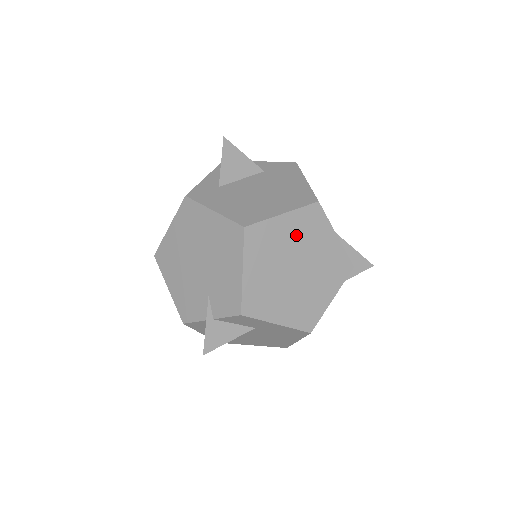
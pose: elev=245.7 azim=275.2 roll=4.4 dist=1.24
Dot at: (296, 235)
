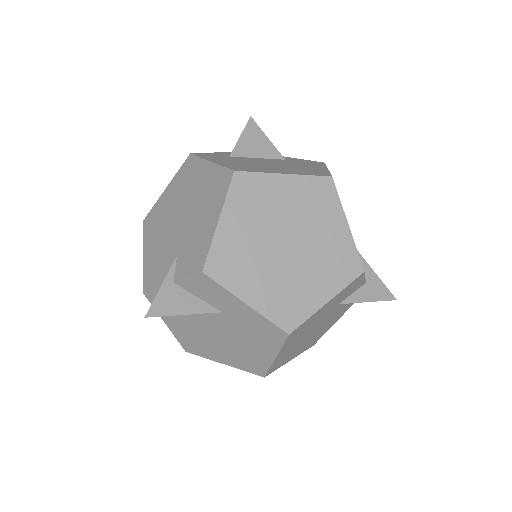
Dot at: (296, 204)
